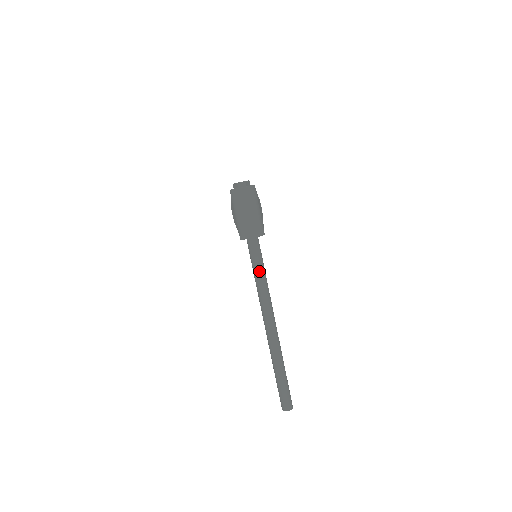
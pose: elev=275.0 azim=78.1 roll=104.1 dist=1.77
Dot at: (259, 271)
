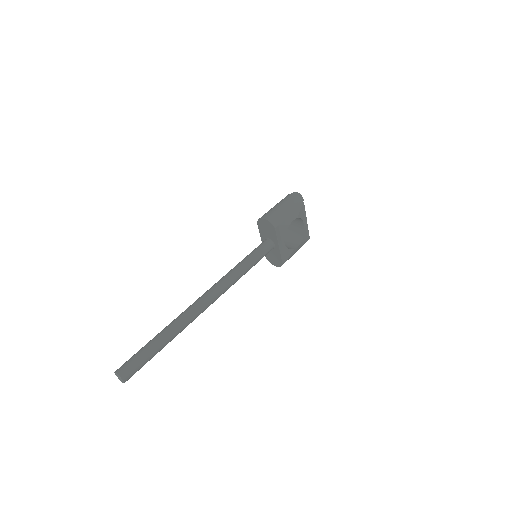
Dot at: (245, 260)
